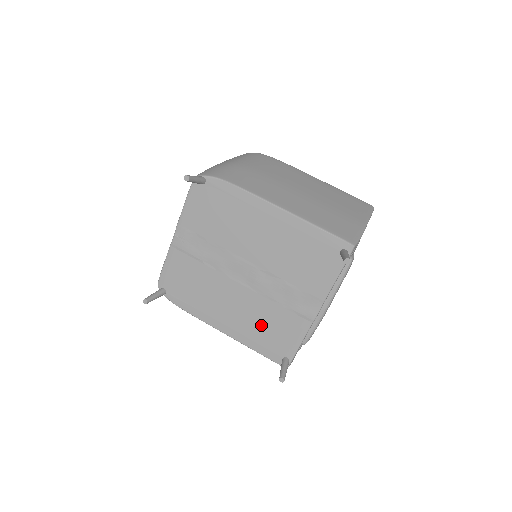
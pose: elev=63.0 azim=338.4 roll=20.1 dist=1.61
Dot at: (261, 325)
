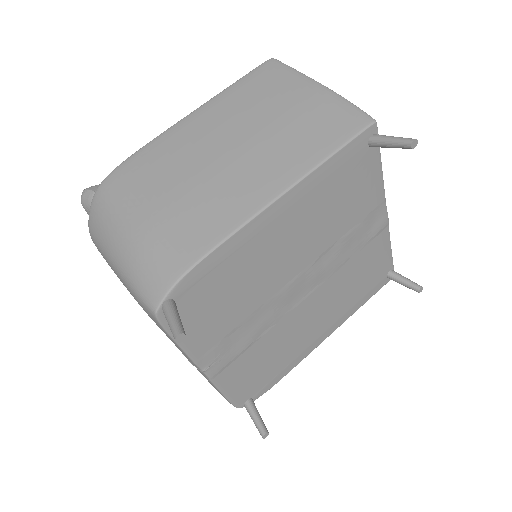
Dot at: (352, 288)
